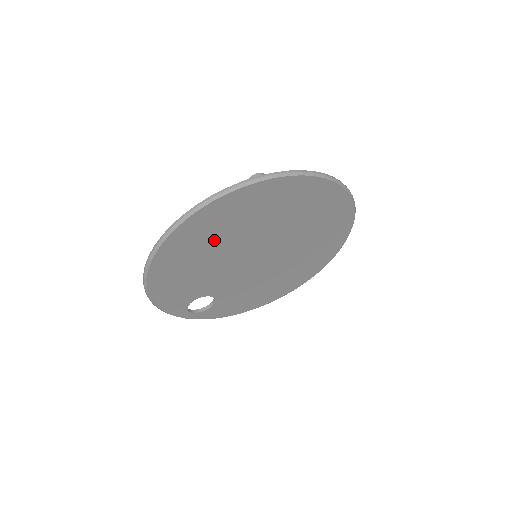
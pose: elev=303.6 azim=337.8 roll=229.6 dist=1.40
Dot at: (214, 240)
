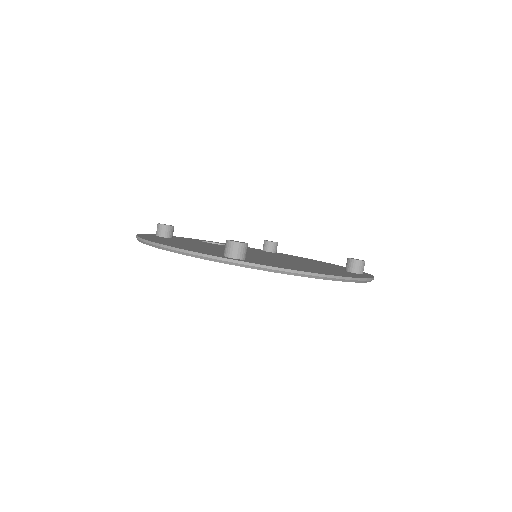
Dot at: occluded
